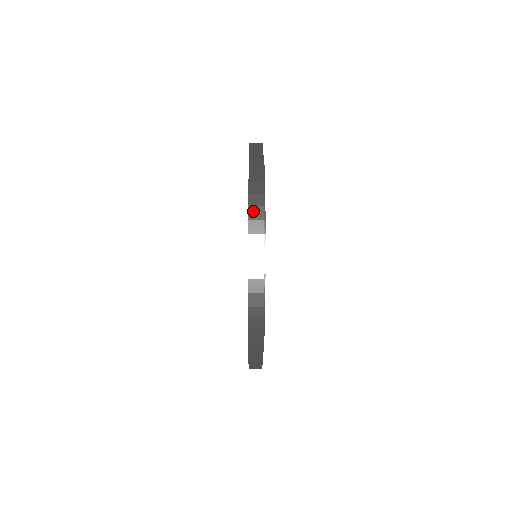
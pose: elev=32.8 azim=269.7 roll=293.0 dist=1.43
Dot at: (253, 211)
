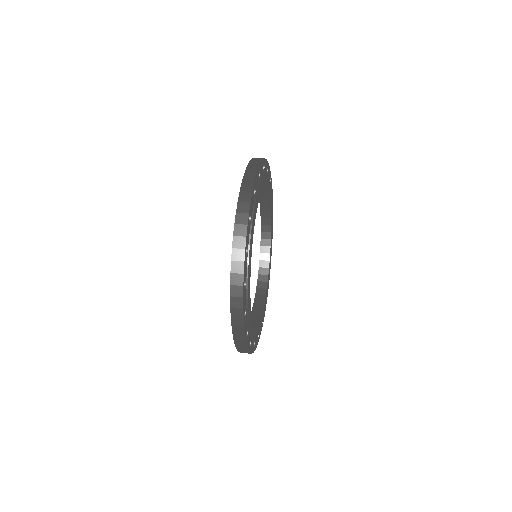
Dot at: (236, 253)
